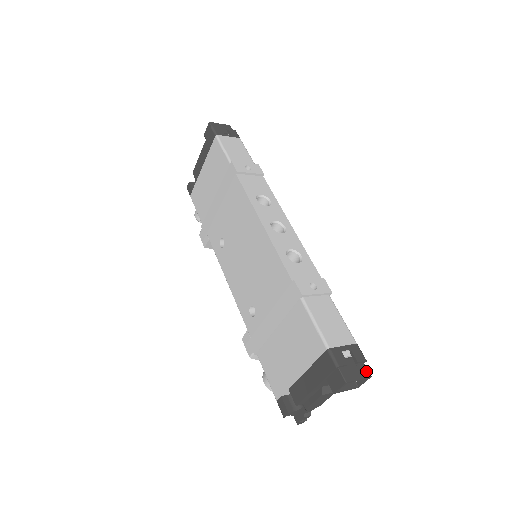
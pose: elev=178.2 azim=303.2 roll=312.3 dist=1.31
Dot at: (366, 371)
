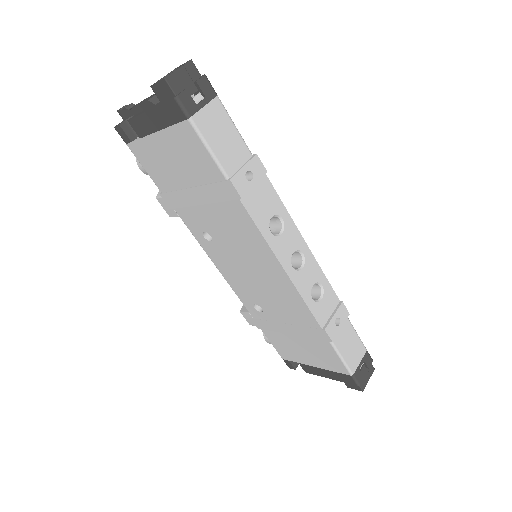
Dot at: (372, 368)
